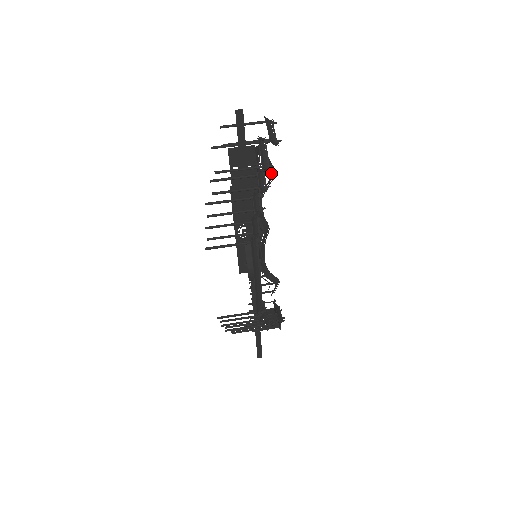
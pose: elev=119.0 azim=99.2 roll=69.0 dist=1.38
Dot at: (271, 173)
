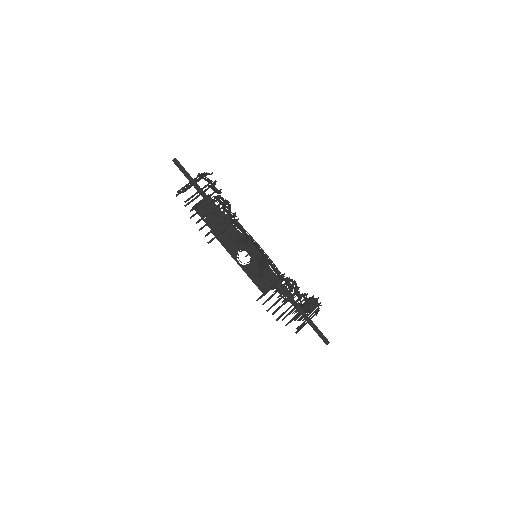
Dot at: occluded
